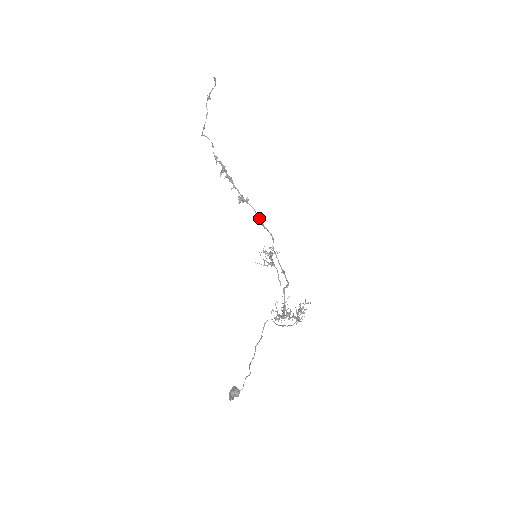
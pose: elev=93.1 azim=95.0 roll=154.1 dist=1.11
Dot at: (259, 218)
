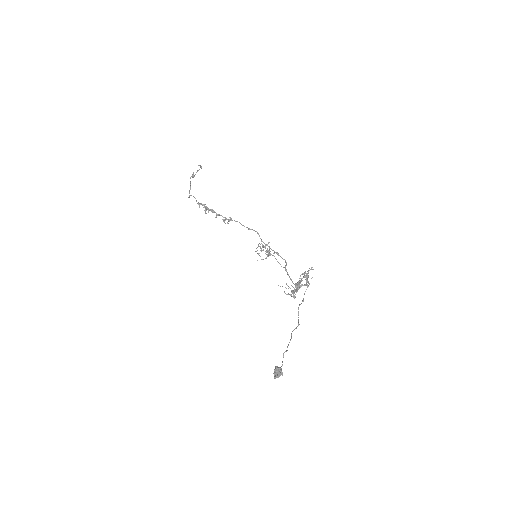
Dot at: (244, 226)
